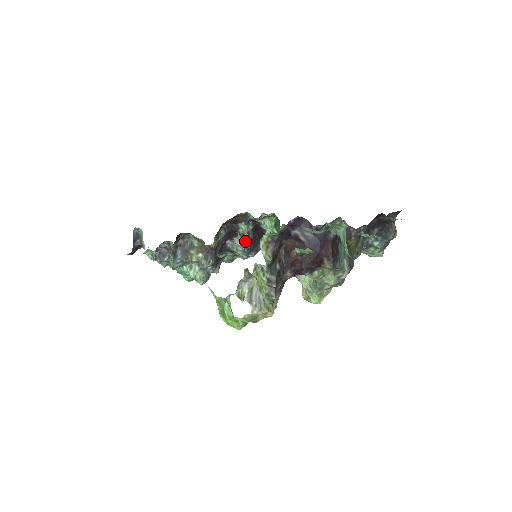
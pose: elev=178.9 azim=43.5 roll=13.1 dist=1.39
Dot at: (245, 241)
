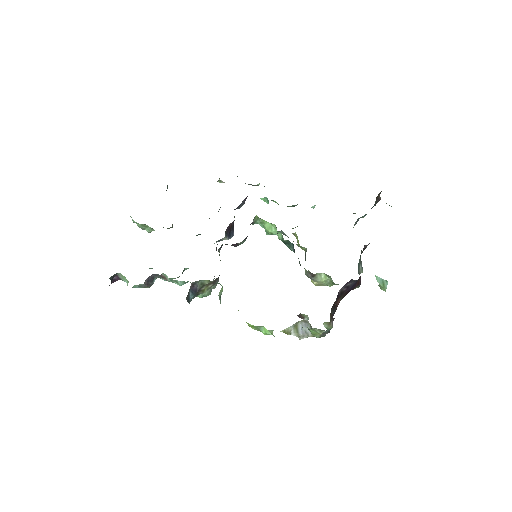
Dot at: (304, 319)
